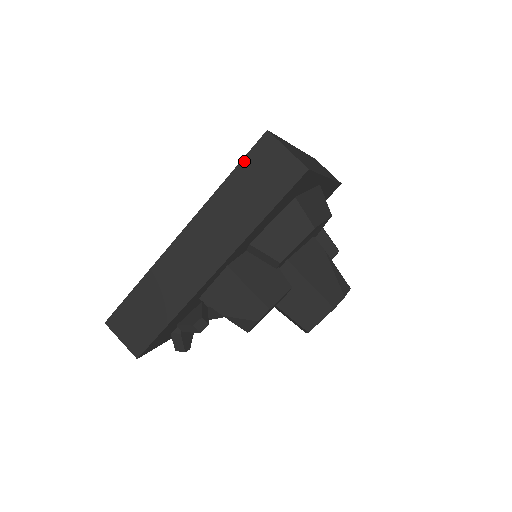
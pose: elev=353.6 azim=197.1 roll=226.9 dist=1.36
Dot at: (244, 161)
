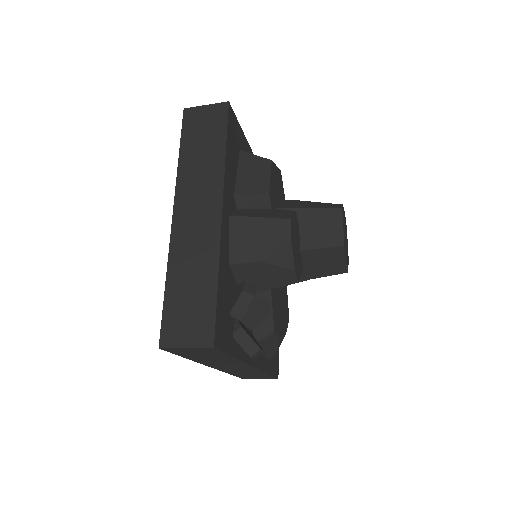
Dot at: (183, 135)
